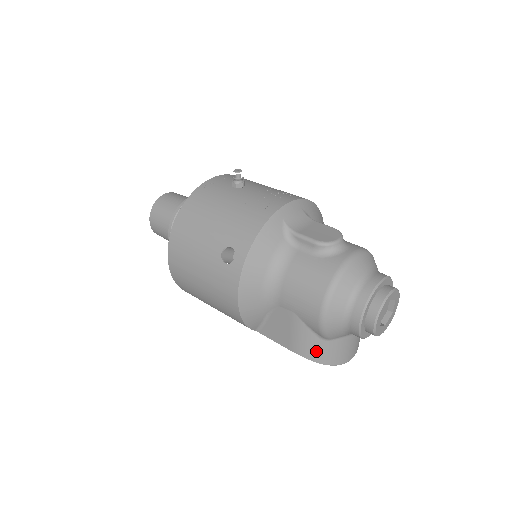
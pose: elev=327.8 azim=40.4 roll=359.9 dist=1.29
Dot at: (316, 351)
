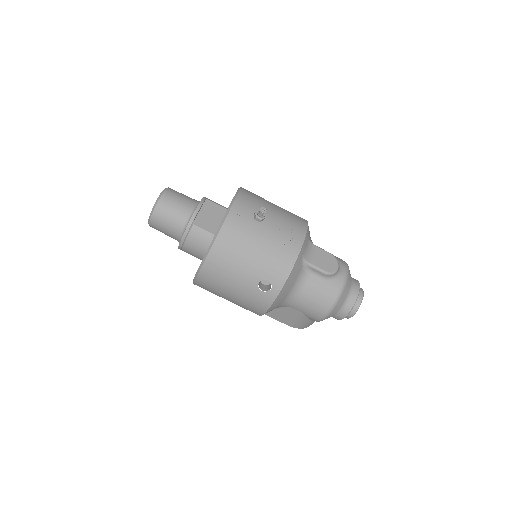
Dot at: (305, 325)
